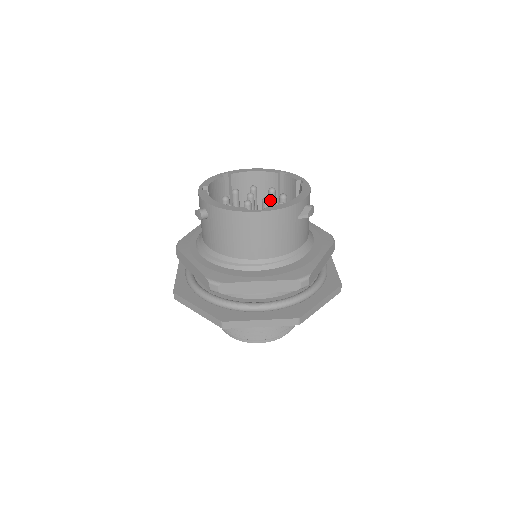
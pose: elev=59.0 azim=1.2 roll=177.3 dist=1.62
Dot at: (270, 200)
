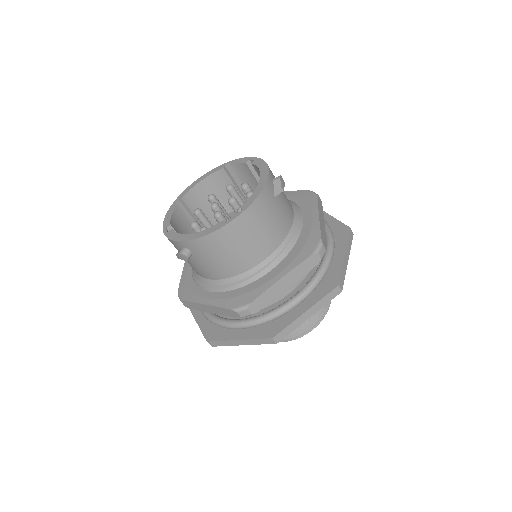
Dot at: occluded
